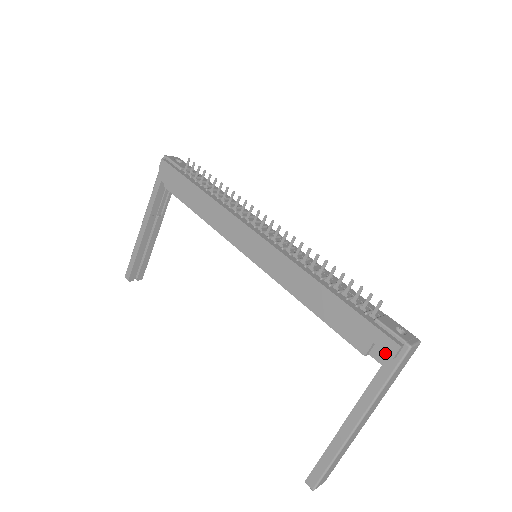
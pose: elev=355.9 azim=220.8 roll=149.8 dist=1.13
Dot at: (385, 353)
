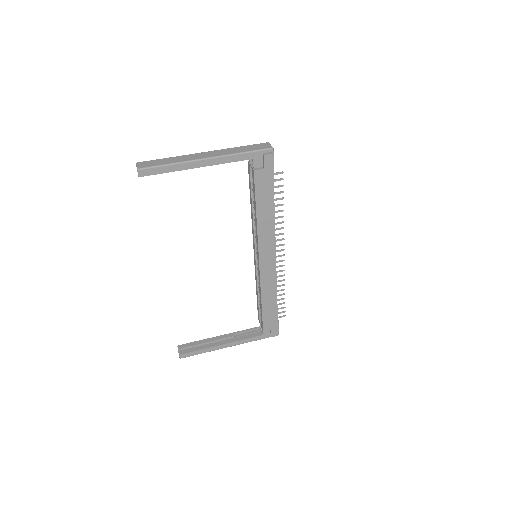
Dot at: (269, 332)
